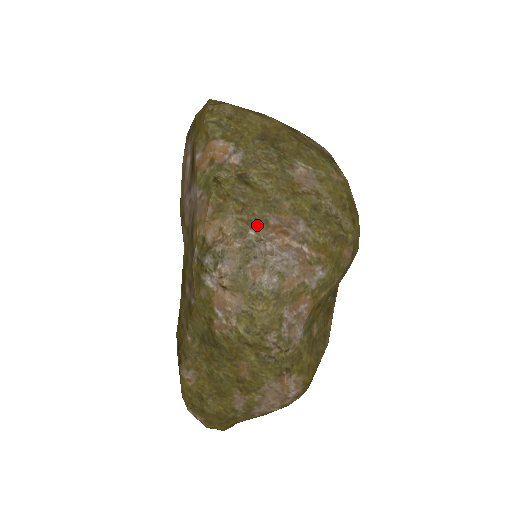
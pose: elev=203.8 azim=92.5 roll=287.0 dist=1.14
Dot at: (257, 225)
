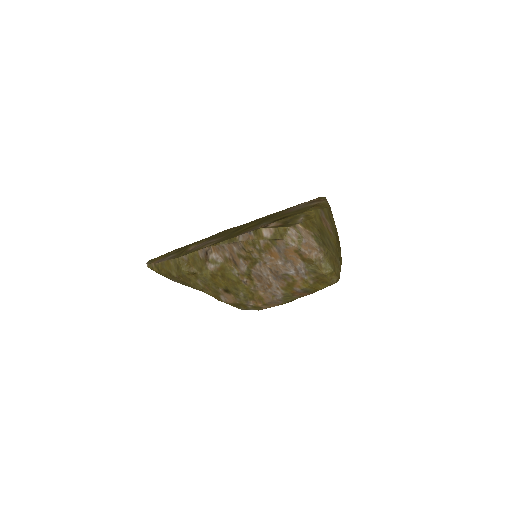
Dot at: occluded
